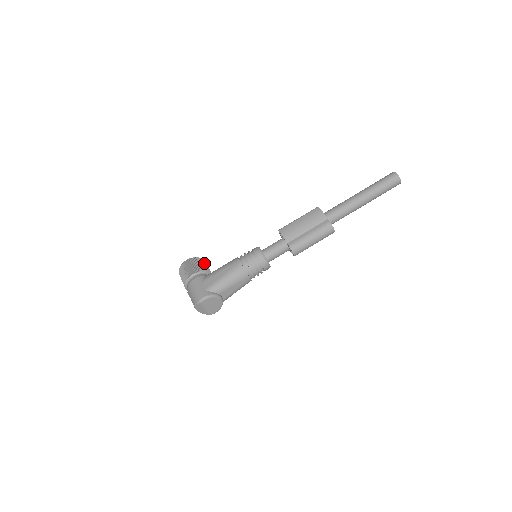
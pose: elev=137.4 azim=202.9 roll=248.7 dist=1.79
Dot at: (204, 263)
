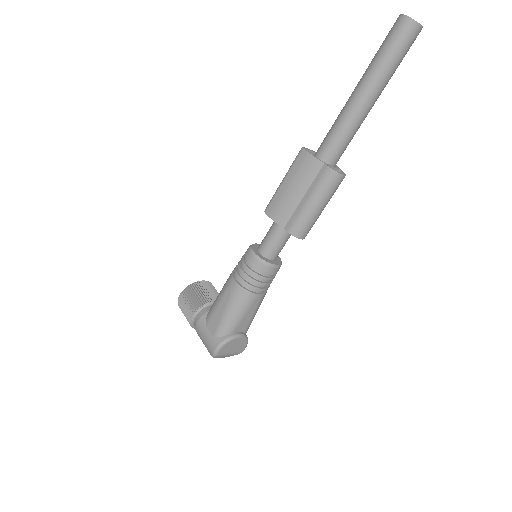
Dot at: (202, 288)
